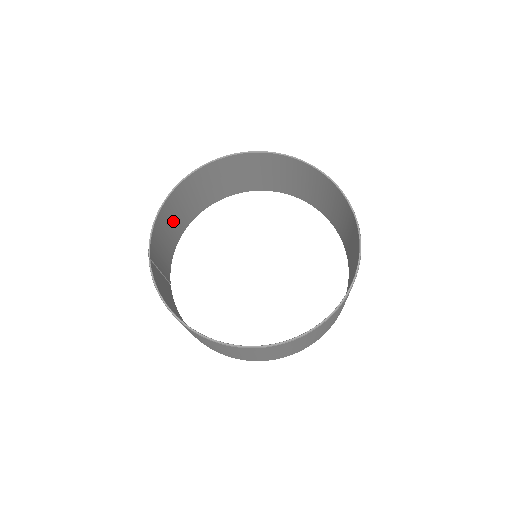
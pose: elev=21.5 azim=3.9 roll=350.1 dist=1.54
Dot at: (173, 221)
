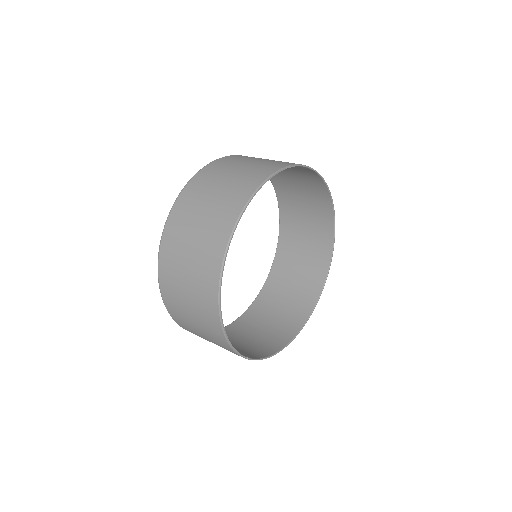
Dot at: (192, 313)
